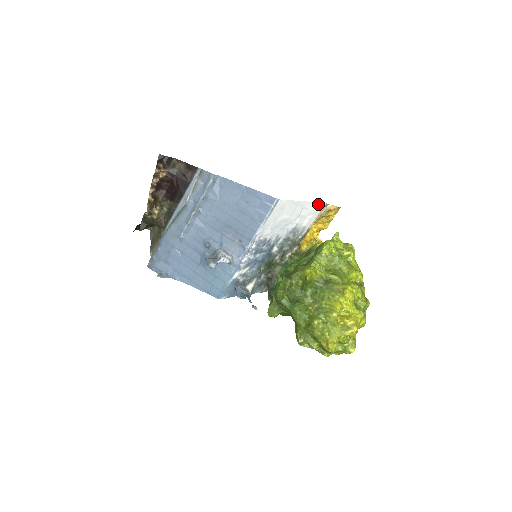
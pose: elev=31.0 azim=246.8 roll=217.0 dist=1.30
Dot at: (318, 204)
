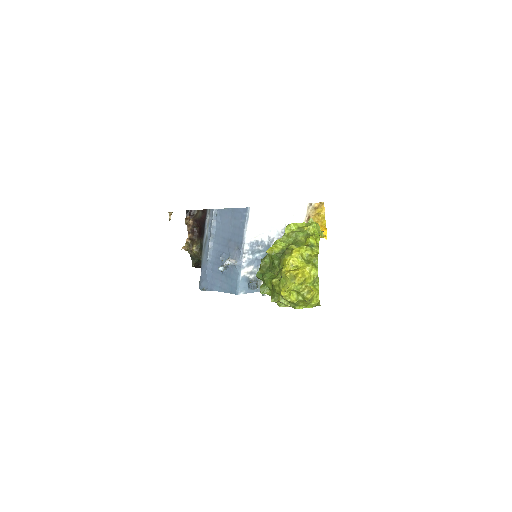
Dot at: (299, 205)
